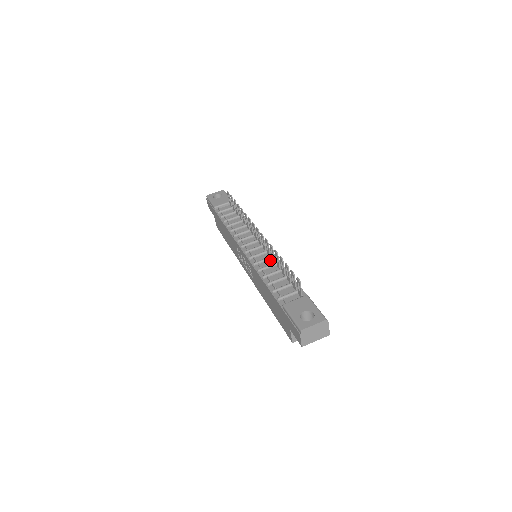
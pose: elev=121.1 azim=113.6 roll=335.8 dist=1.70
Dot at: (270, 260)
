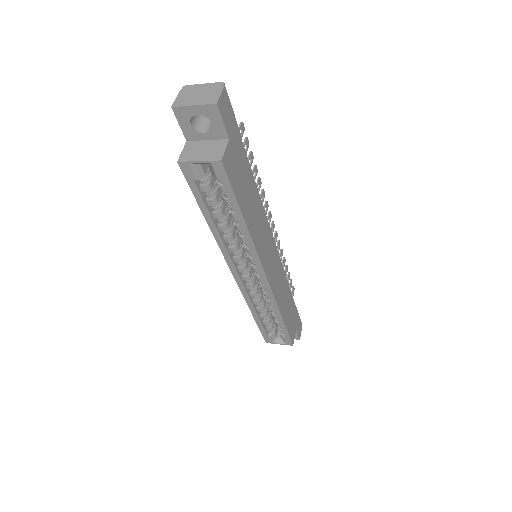
Dot at: occluded
